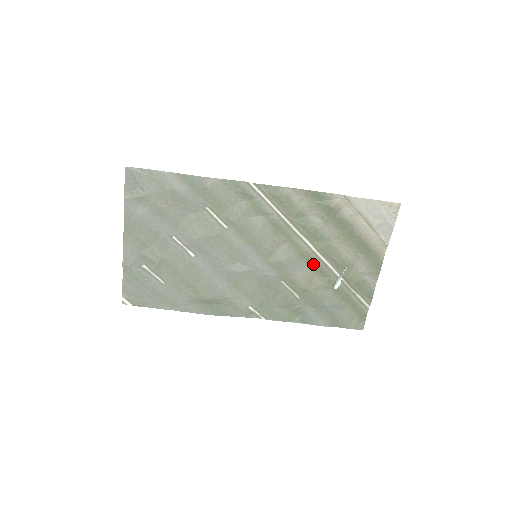
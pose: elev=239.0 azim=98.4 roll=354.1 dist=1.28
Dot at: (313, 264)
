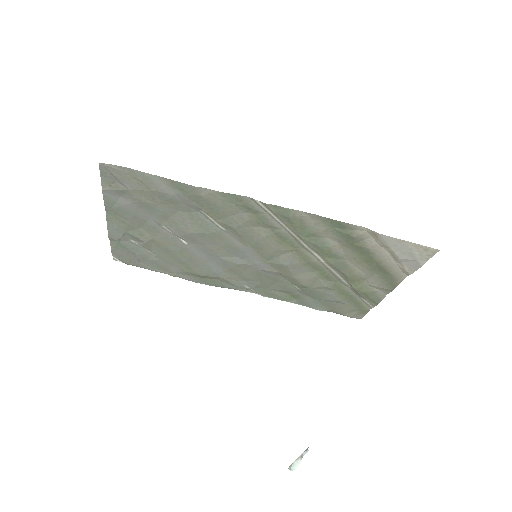
Dot at: (320, 271)
